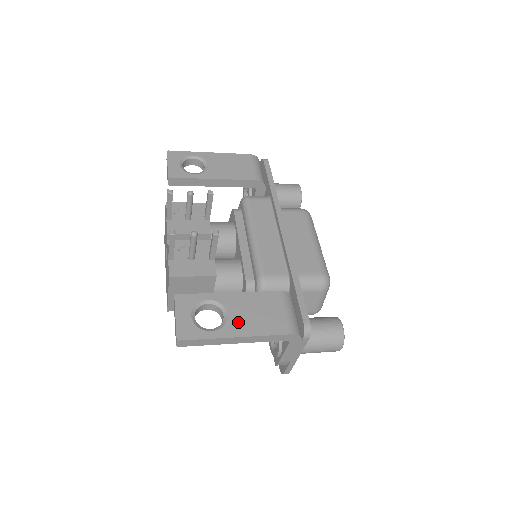
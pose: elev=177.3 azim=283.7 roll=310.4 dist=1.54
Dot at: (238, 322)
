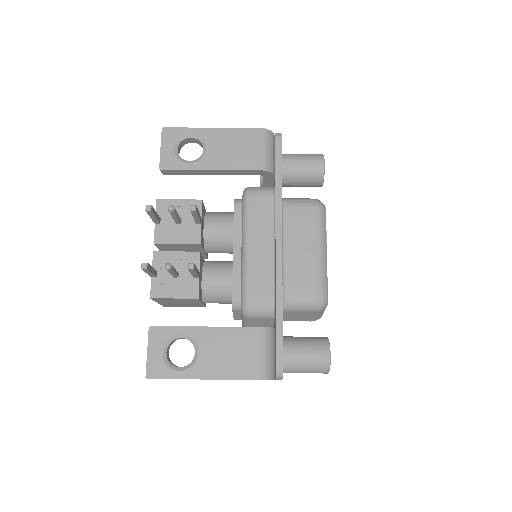
Dot at: (208, 362)
